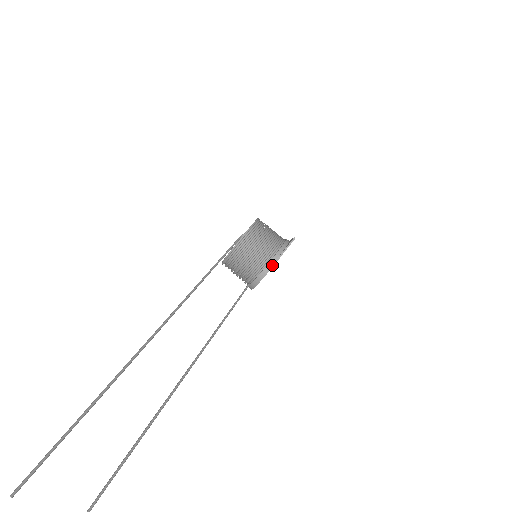
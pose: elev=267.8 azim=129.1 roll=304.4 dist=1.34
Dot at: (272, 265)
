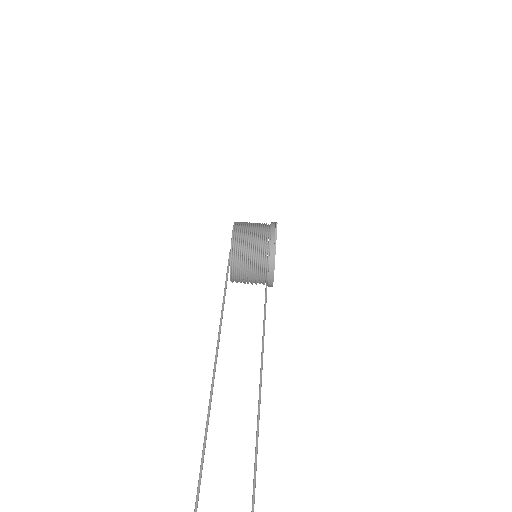
Dot at: (273, 262)
